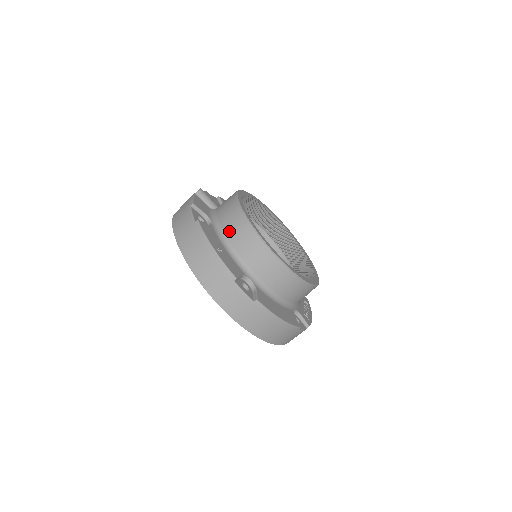
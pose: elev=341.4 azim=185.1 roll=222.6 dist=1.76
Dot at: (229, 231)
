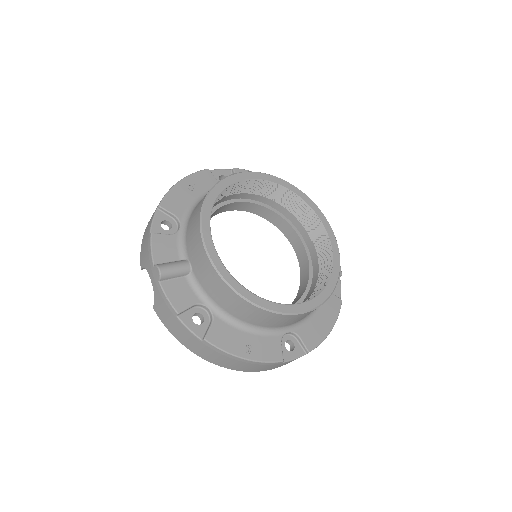
Dot at: (239, 315)
